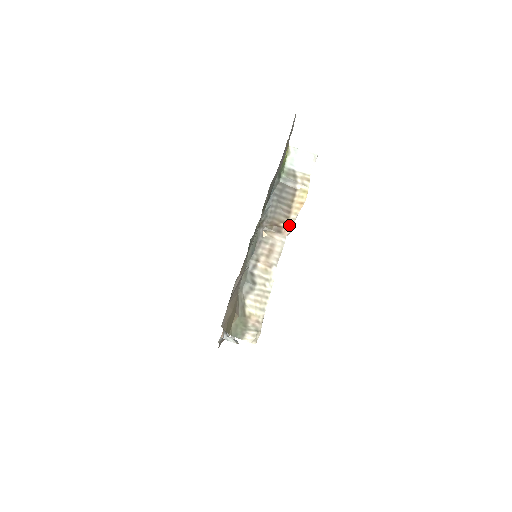
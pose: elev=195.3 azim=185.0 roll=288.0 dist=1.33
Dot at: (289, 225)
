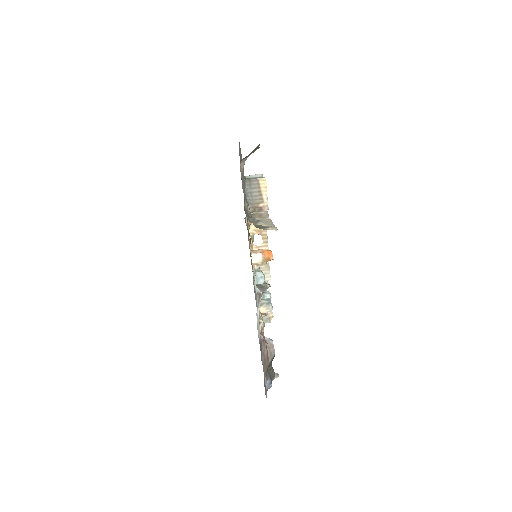
Dot at: (265, 204)
